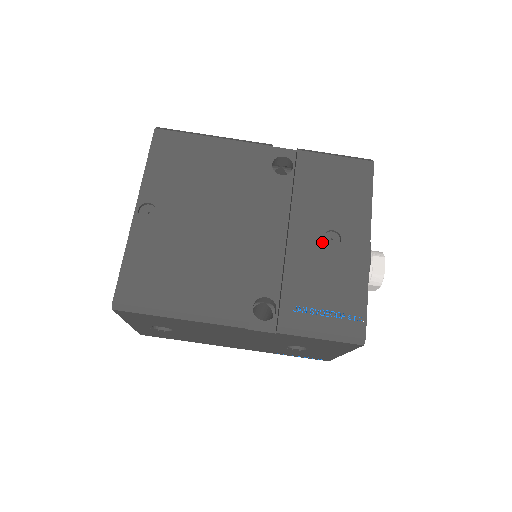
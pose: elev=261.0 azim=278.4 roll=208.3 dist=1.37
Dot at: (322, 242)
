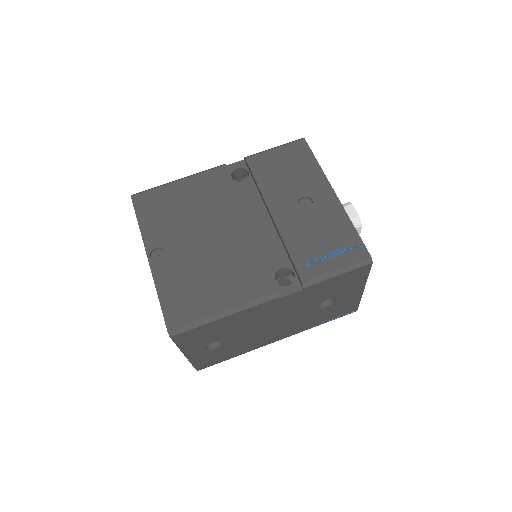
Dot at: (300, 209)
